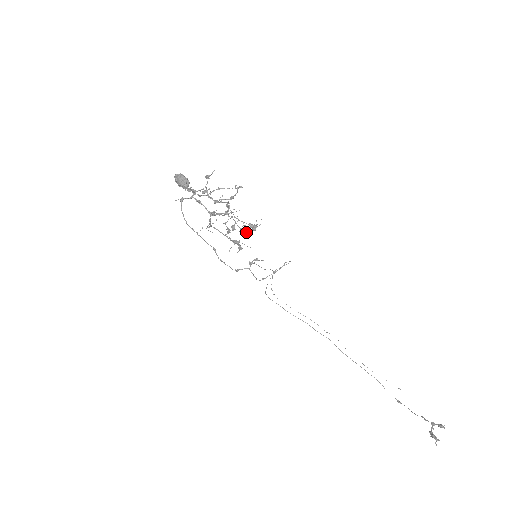
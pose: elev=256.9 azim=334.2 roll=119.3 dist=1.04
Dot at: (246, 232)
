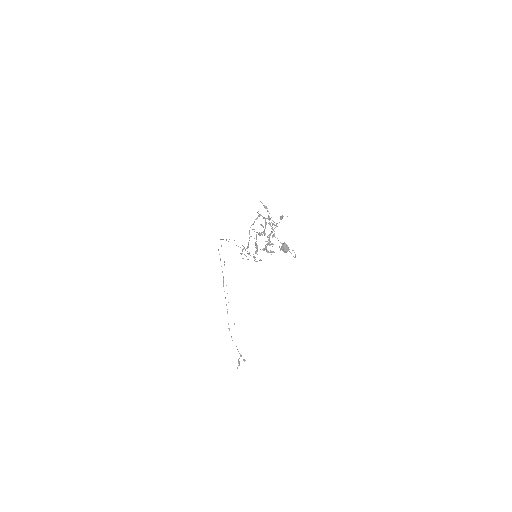
Dot at: (267, 250)
